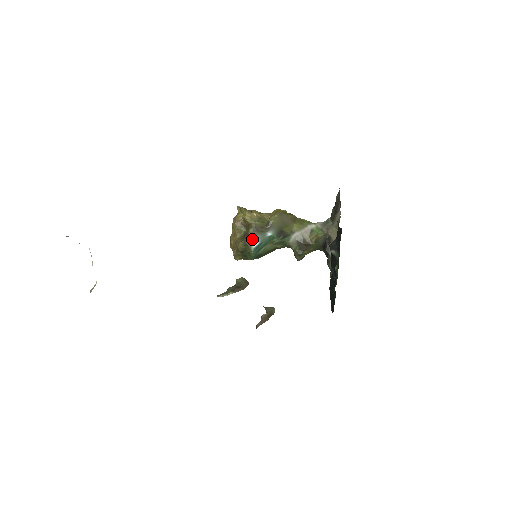
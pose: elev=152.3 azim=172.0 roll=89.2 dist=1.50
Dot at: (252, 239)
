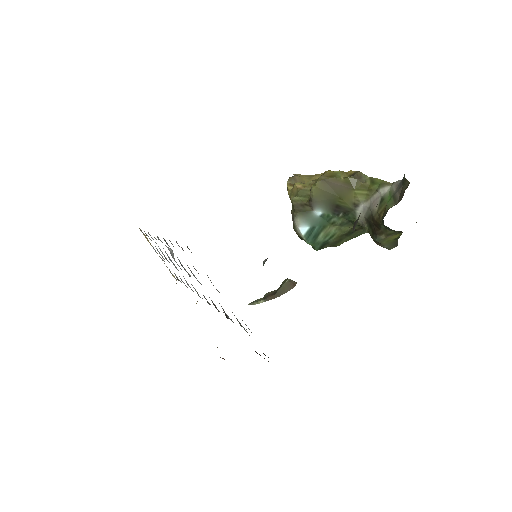
Dot at: (295, 223)
